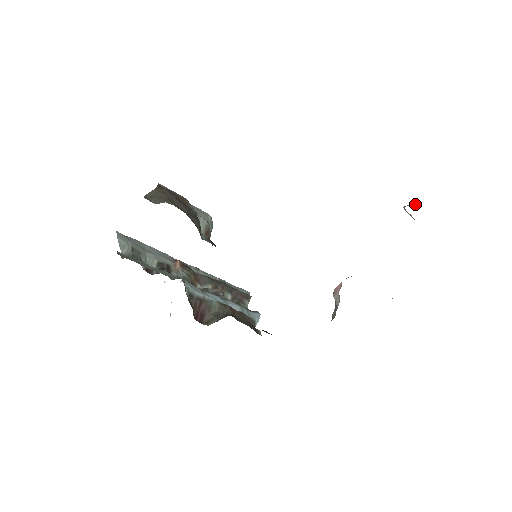
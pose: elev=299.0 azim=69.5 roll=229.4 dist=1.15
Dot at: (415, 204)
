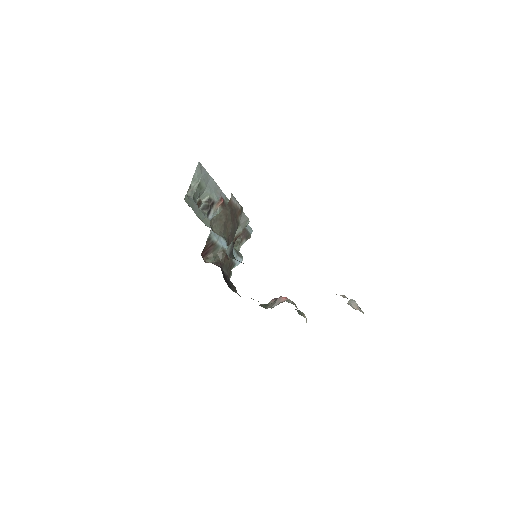
Dot at: (355, 305)
